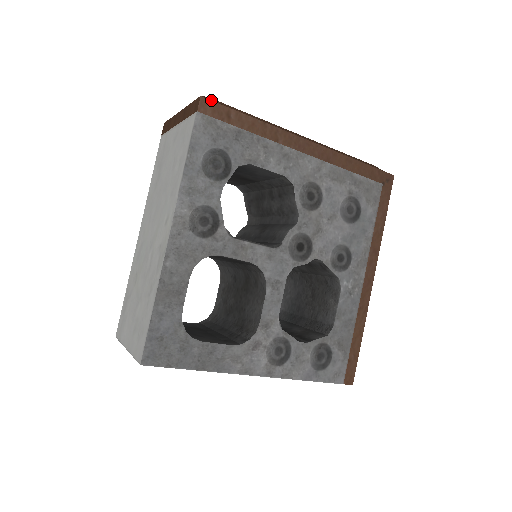
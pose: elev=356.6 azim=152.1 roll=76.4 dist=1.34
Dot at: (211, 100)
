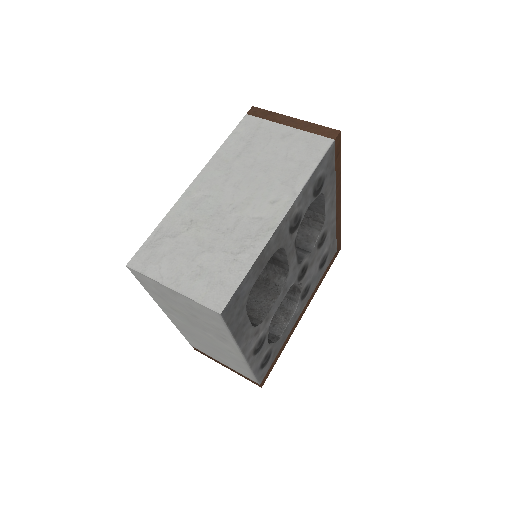
Dot at: occluded
